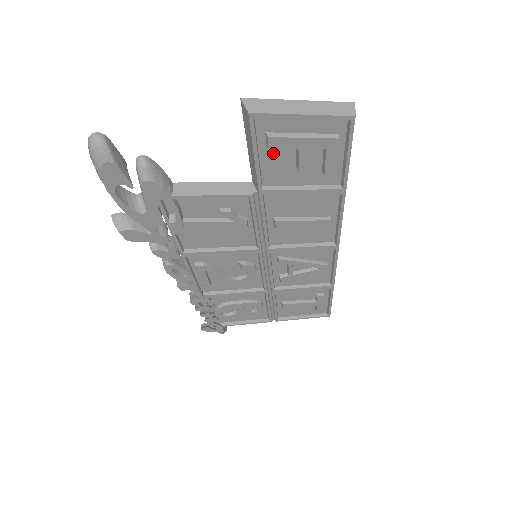
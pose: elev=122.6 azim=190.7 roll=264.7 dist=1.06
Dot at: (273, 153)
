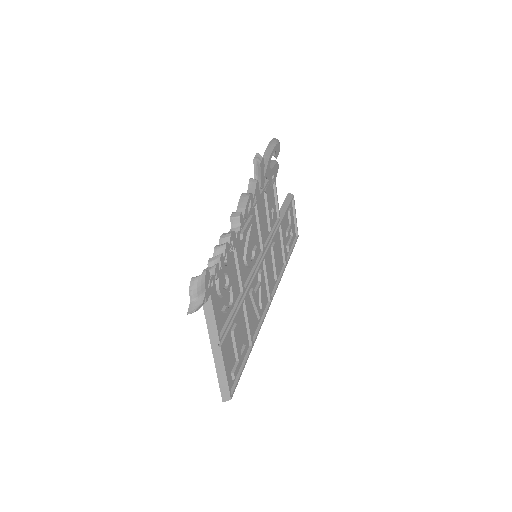
Dot at: (287, 216)
